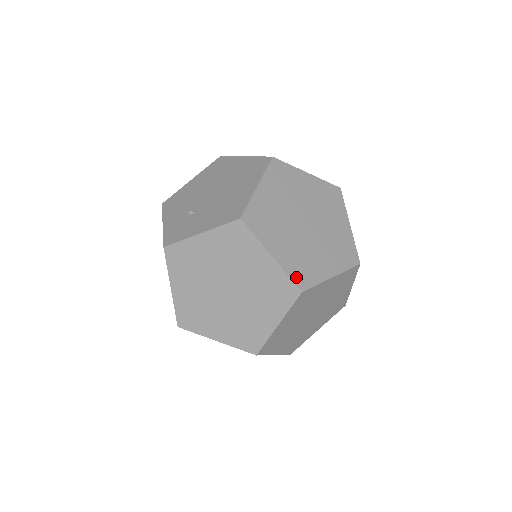
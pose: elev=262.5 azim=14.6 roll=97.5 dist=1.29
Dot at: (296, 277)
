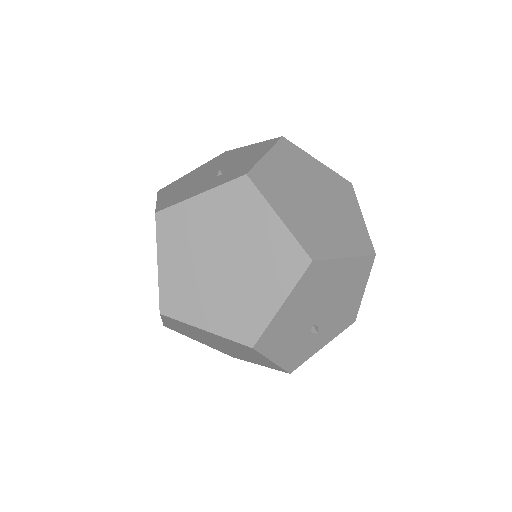
Dot at: occluded
